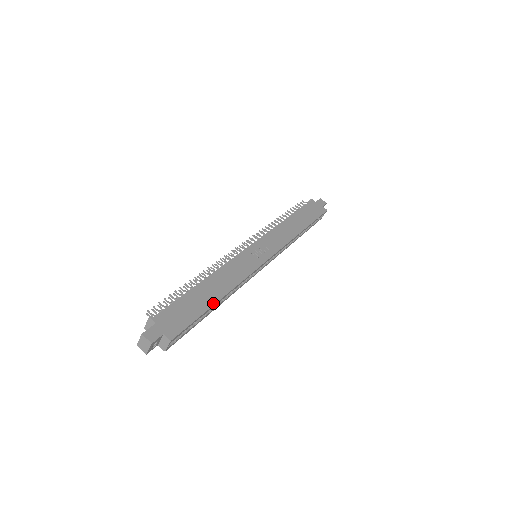
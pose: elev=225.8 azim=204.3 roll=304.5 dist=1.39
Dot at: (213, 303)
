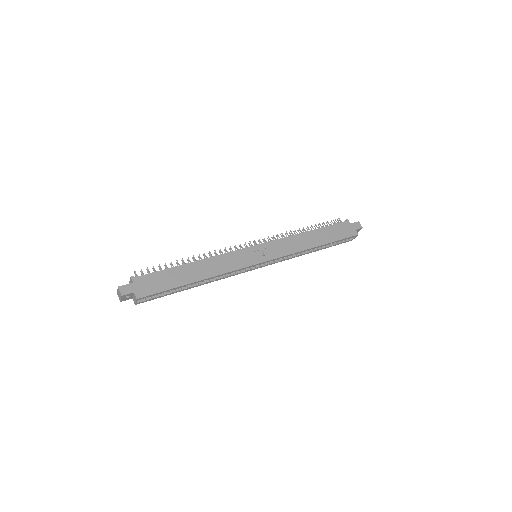
Dot at: (188, 283)
